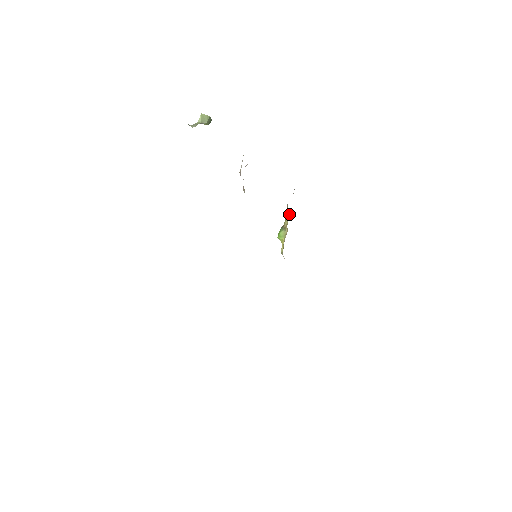
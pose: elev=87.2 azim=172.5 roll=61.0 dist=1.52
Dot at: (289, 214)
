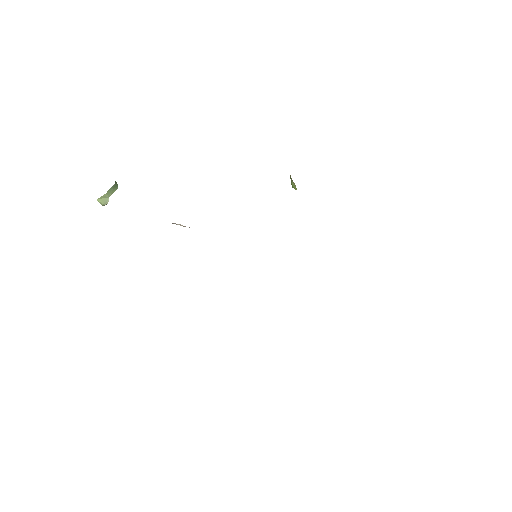
Dot at: occluded
